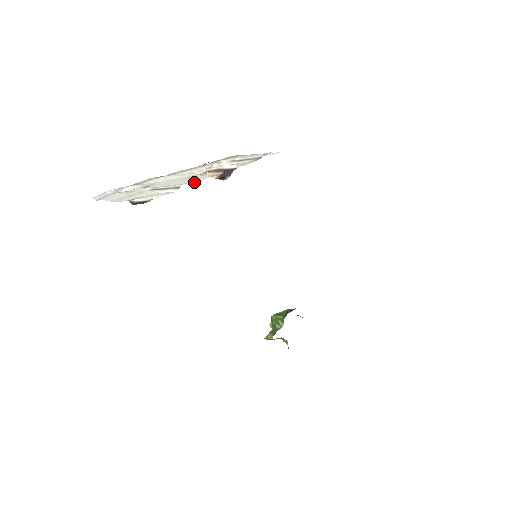
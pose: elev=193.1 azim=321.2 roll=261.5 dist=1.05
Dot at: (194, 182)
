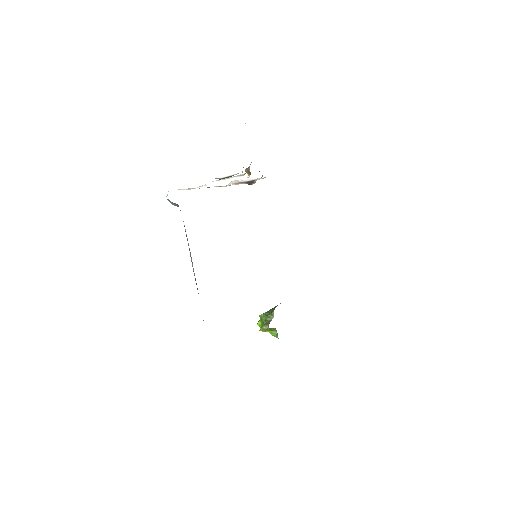
Dot at: occluded
